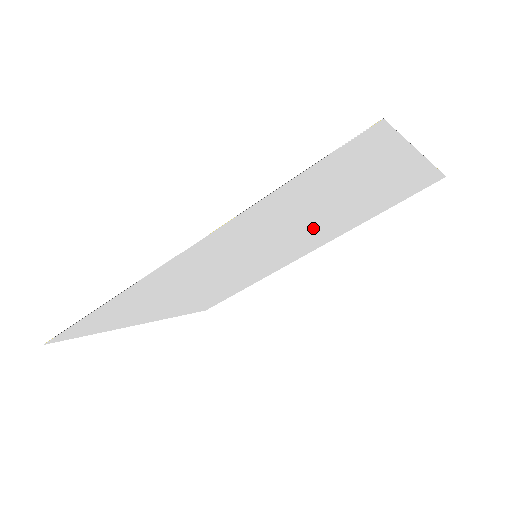
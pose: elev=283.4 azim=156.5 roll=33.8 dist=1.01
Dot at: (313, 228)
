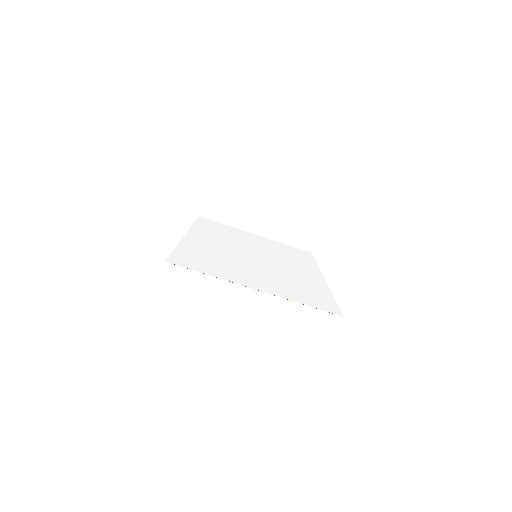
Dot at: (269, 269)
